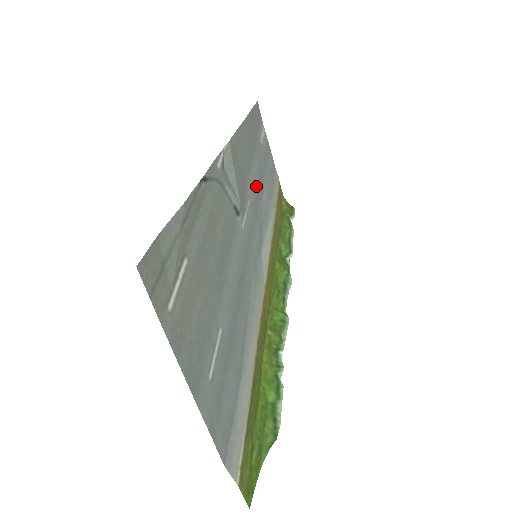
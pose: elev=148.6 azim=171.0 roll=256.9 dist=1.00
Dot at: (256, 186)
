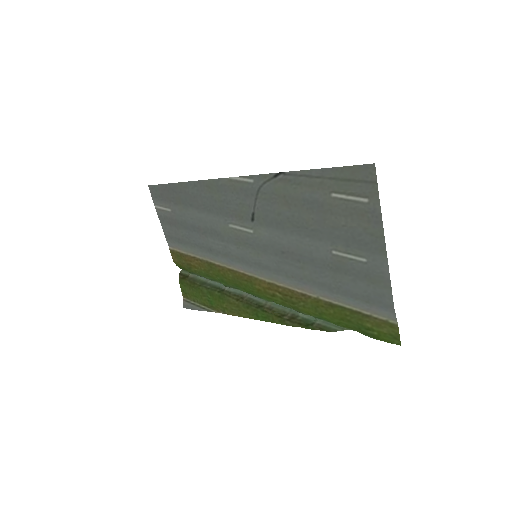
Dot at: (208, 227)
